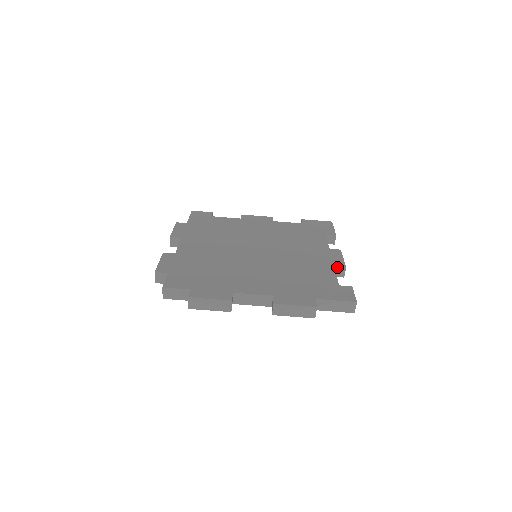
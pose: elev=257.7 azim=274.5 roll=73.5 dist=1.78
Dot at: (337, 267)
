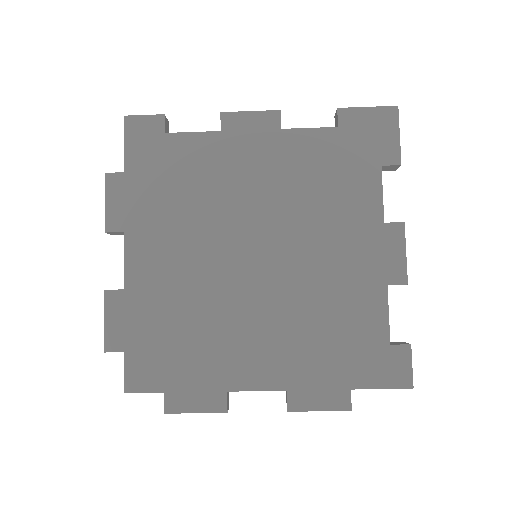
Dot at: (392, 284)
